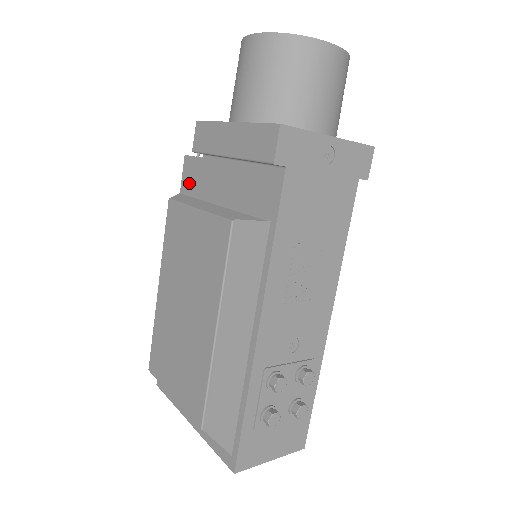
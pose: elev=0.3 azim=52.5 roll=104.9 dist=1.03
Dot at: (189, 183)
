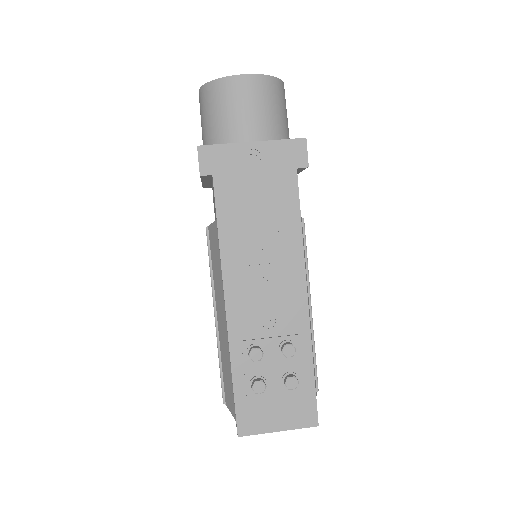
Dot at: occluded
